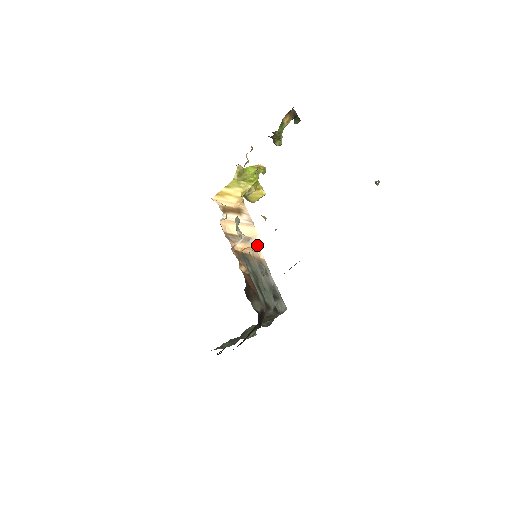
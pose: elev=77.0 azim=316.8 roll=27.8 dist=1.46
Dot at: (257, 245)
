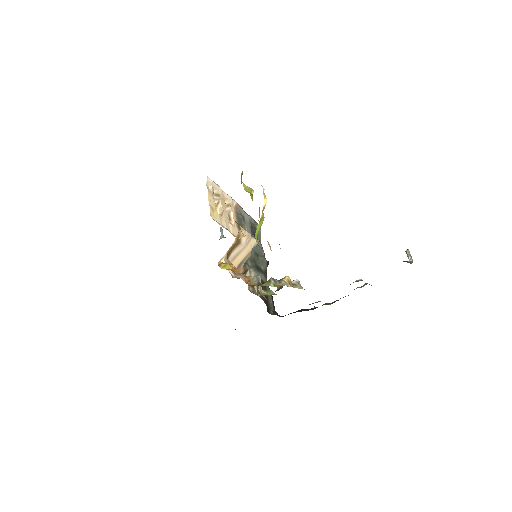
Dot at: (254, 245)
